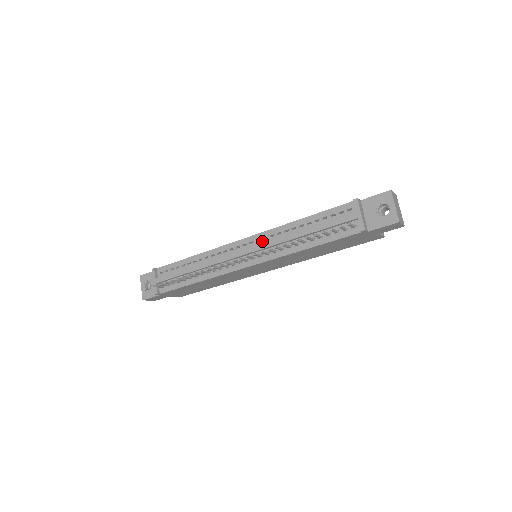
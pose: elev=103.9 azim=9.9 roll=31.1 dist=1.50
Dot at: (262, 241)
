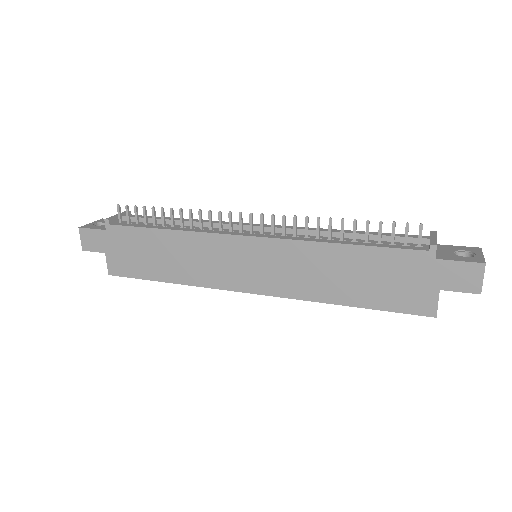
Dot at: occluded
